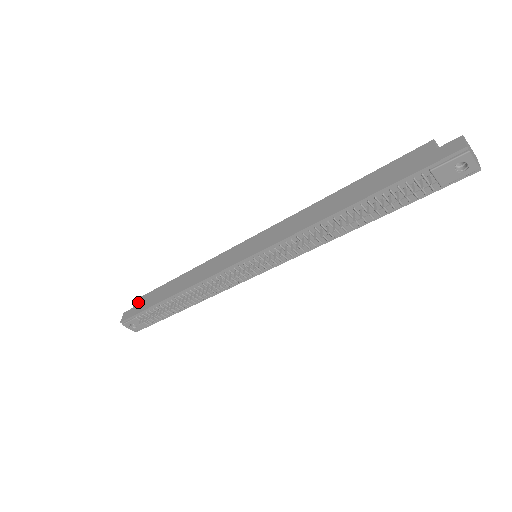
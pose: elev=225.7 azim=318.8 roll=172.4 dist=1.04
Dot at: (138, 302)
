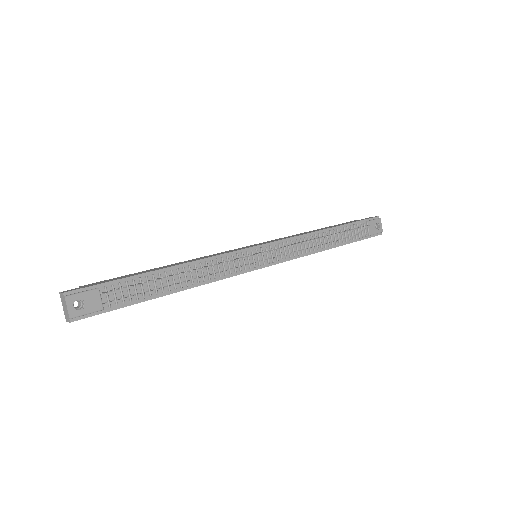
Dot at: occluded
